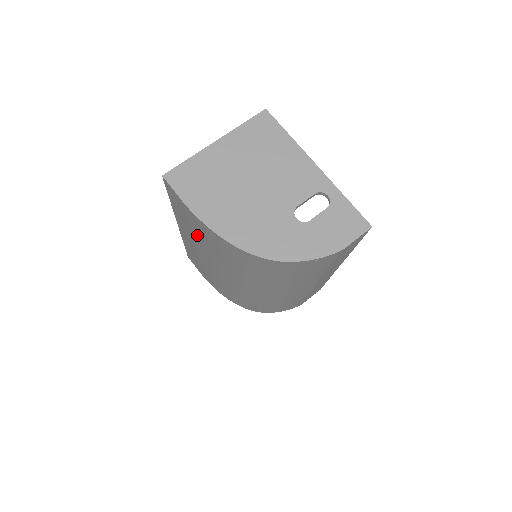
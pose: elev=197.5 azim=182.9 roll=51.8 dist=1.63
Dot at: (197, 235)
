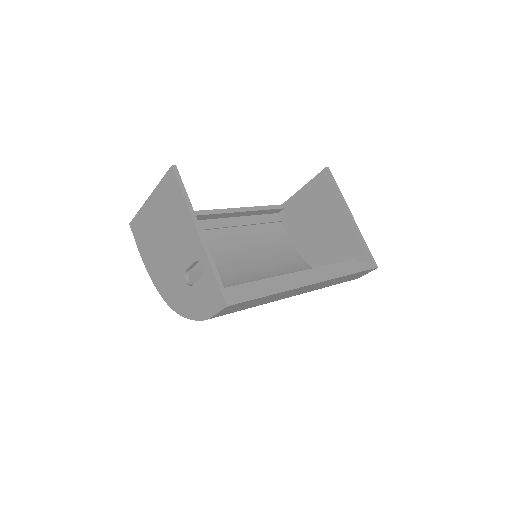
Dot at: occluded
